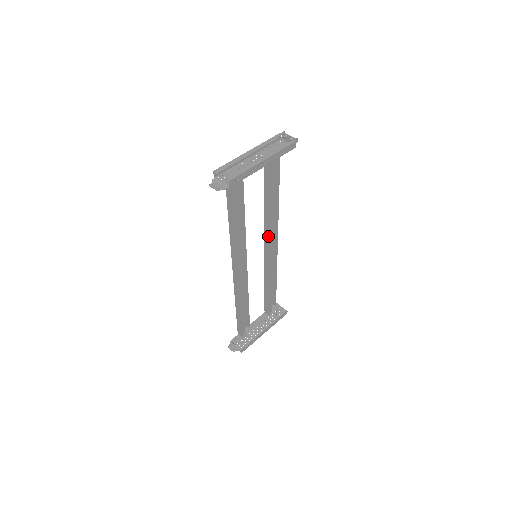
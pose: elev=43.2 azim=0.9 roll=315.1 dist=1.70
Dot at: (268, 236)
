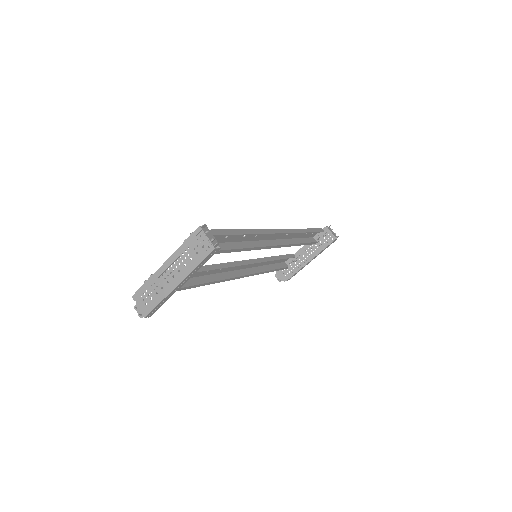
Dot at: occluded
